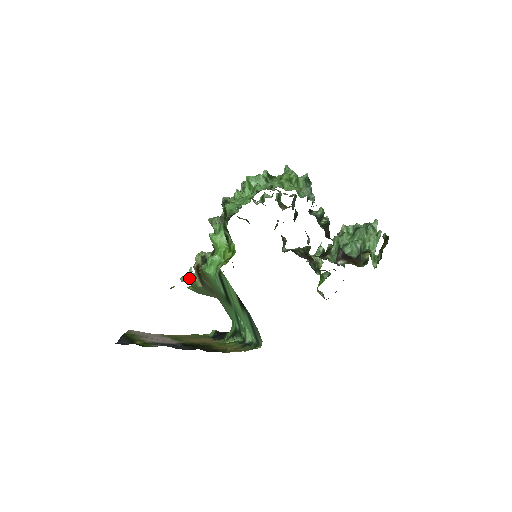
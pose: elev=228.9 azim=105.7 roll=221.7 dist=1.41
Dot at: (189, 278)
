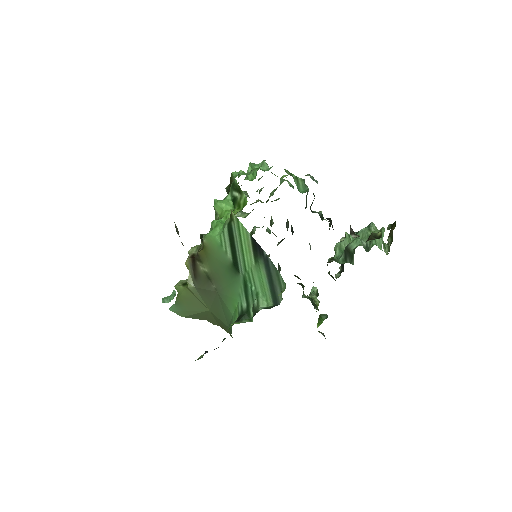
Dot at: (177, 284)
